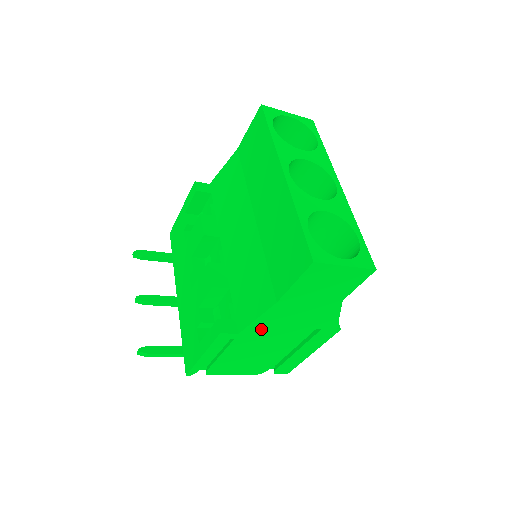
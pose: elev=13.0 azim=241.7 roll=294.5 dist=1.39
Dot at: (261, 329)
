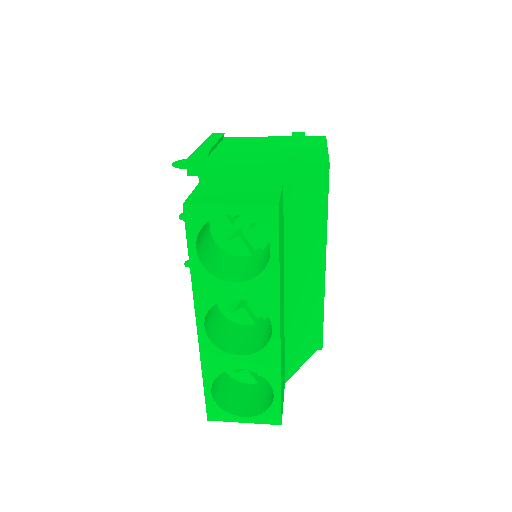
Dot at: occluded
